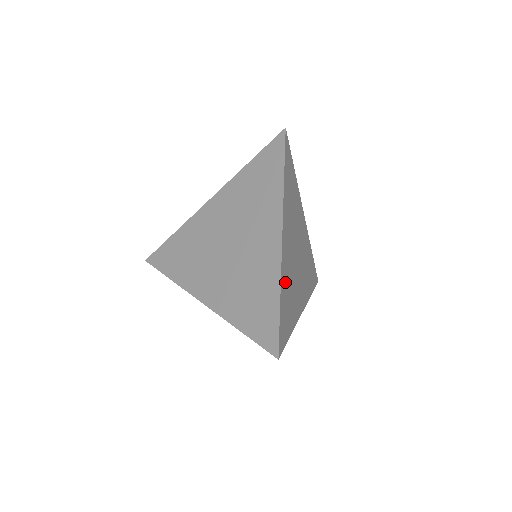
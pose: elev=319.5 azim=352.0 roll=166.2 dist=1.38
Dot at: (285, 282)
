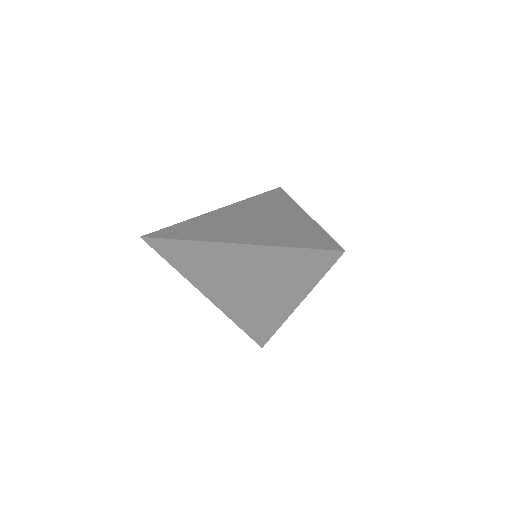
Dot at: occluded
